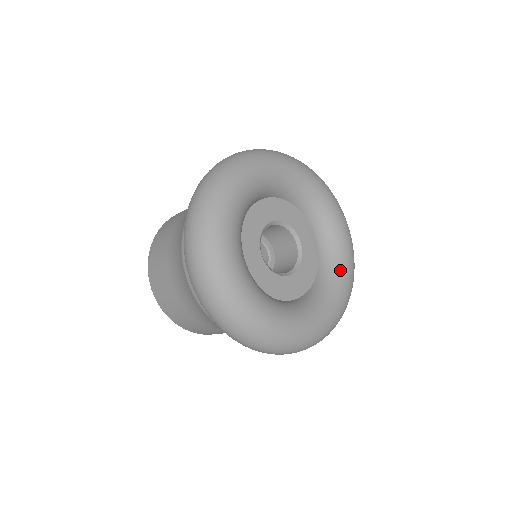
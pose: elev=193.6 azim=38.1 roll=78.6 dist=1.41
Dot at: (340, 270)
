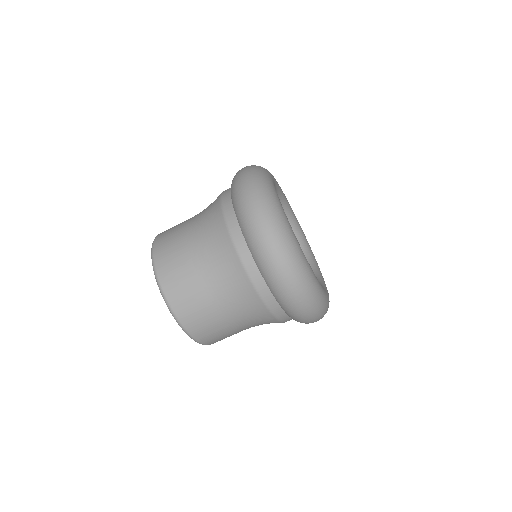
Dot at: (321, 281)
